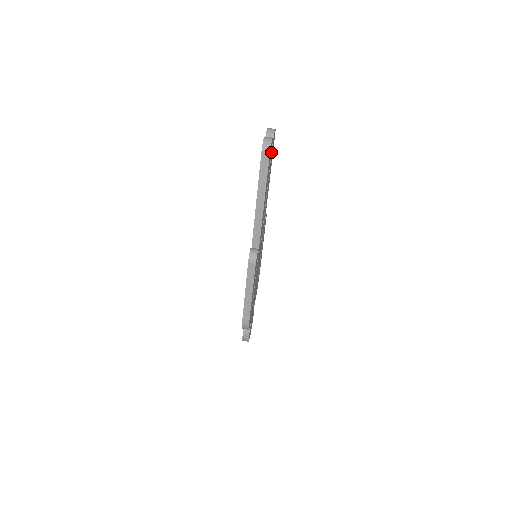
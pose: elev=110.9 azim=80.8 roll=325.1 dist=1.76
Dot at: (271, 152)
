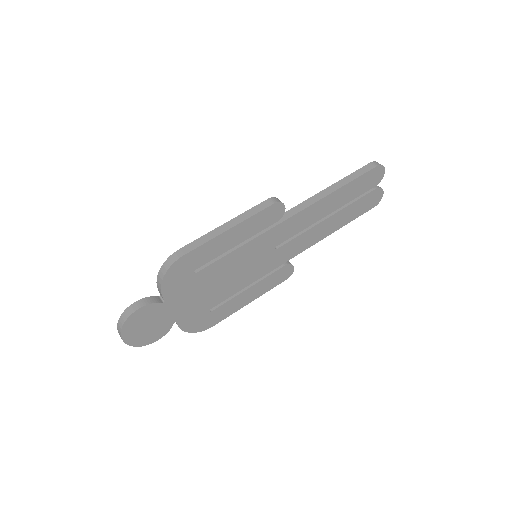
Dot at: (370, 189)
